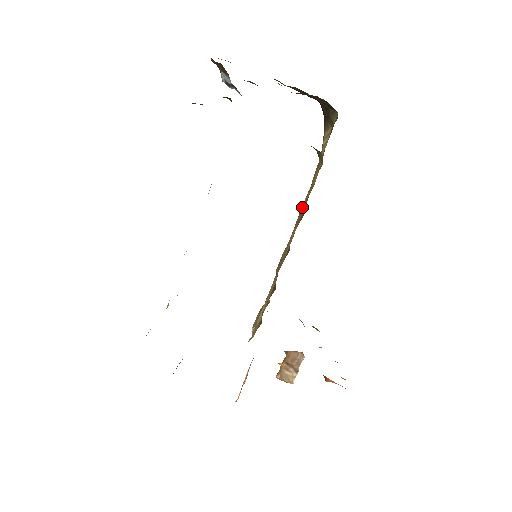
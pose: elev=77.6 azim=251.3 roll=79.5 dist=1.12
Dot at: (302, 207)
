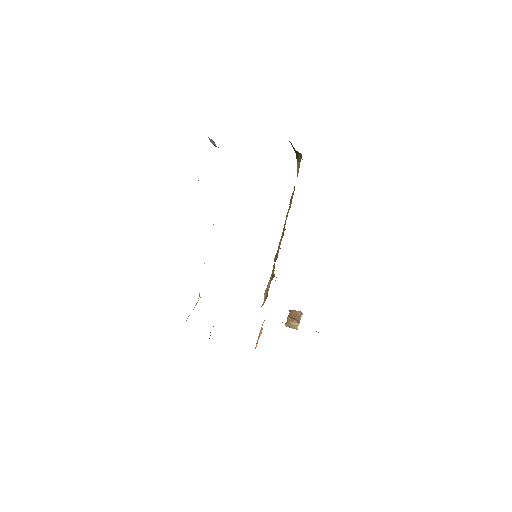
Dot at: occluded
